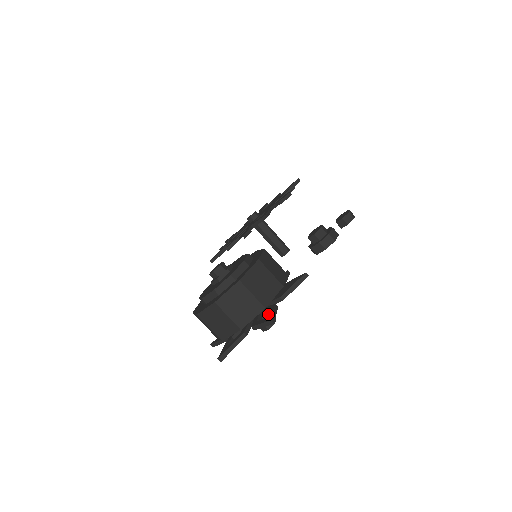
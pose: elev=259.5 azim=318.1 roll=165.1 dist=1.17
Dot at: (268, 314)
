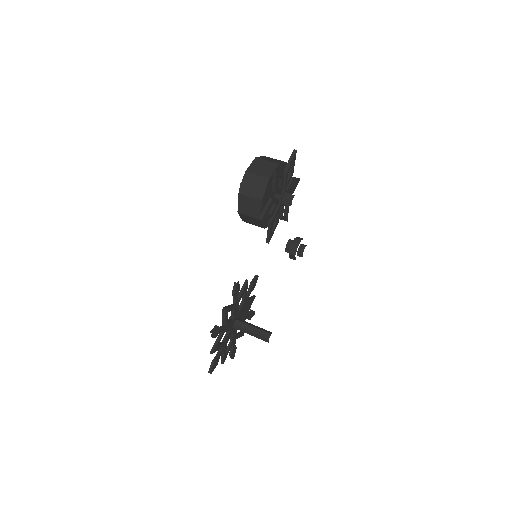
Dot at: occluded
